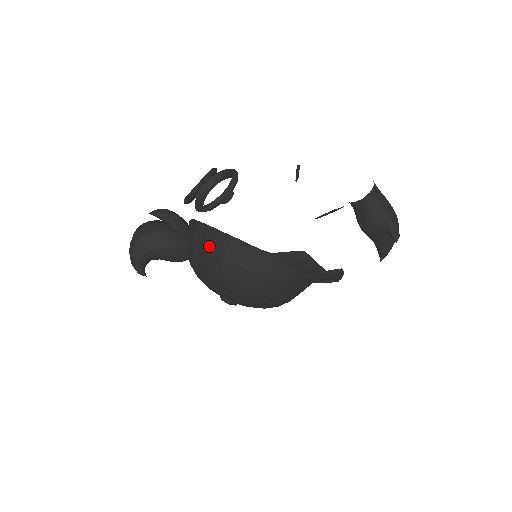
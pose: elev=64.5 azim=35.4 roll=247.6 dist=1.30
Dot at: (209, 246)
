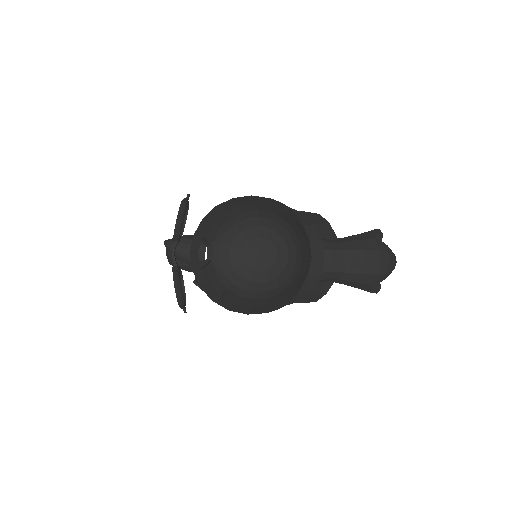
Dot at: occluded
